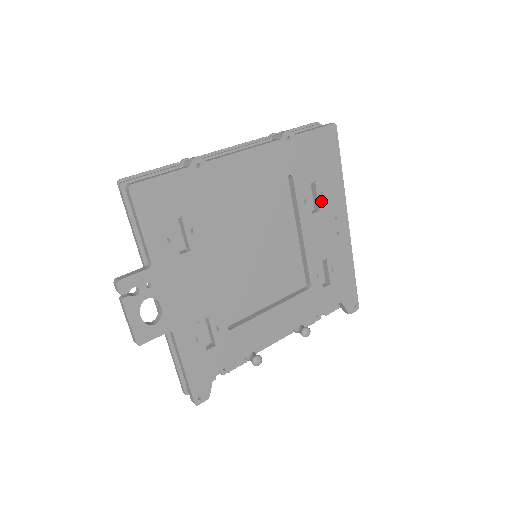
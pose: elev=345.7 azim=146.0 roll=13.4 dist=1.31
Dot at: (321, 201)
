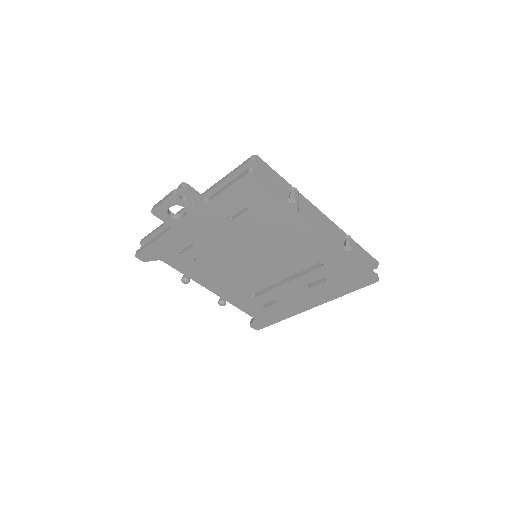
Dot at: (317, 287)
